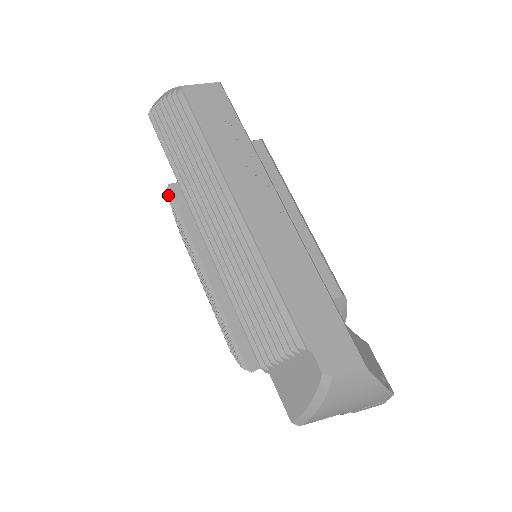
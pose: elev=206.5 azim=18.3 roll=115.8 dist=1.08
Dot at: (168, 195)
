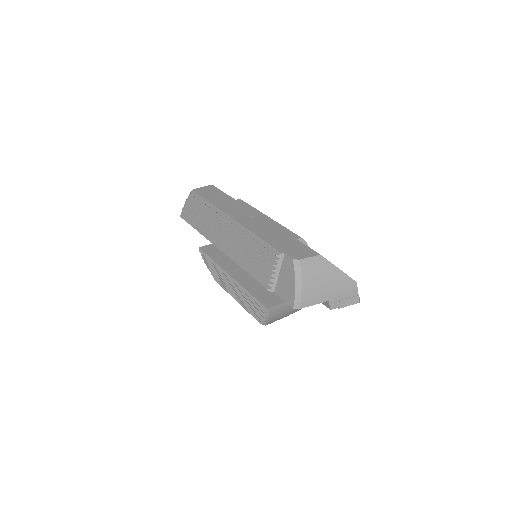
Dot at: (200, 252)
